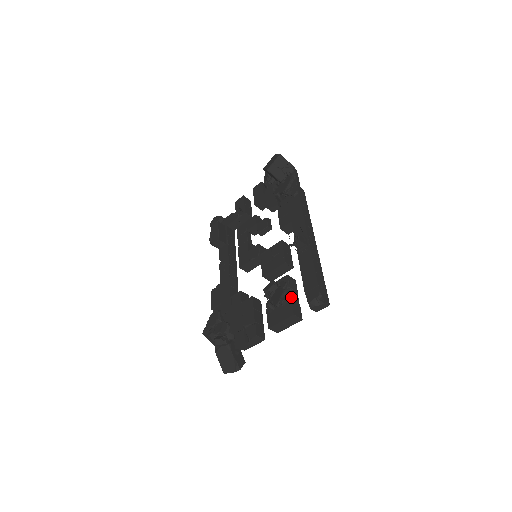
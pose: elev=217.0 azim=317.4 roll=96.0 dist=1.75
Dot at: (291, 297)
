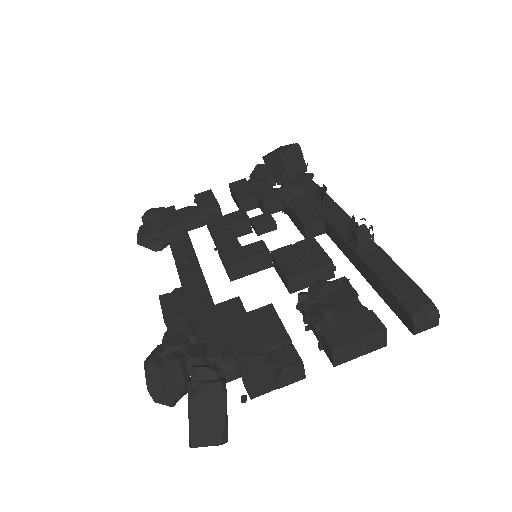
Dot at: occluded
